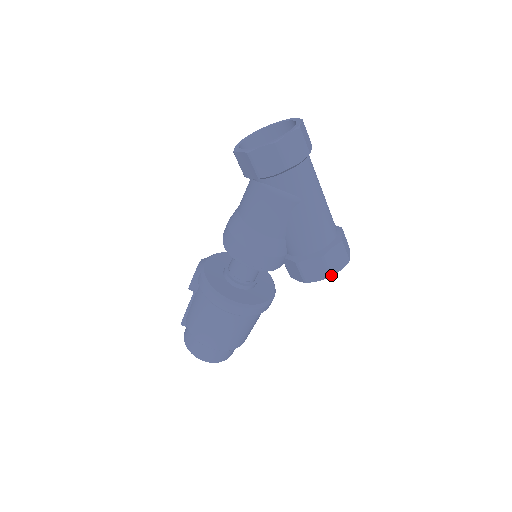
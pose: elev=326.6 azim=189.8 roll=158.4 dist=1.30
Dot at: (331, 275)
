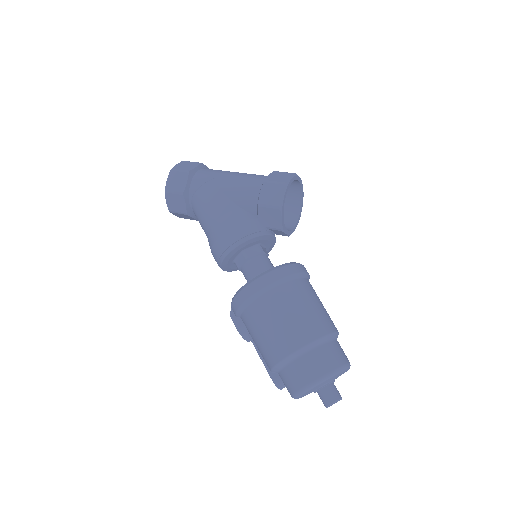
Dot at: (285, 183)
